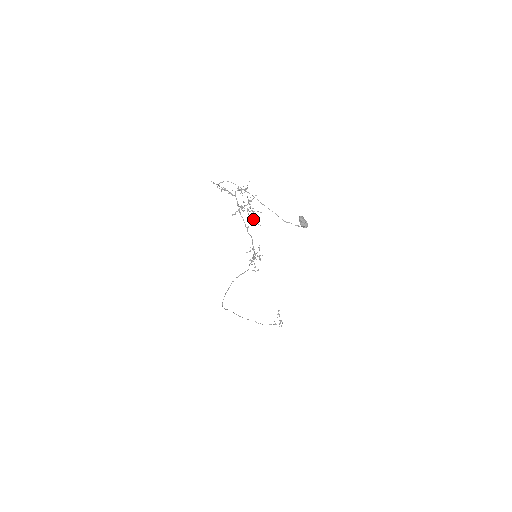
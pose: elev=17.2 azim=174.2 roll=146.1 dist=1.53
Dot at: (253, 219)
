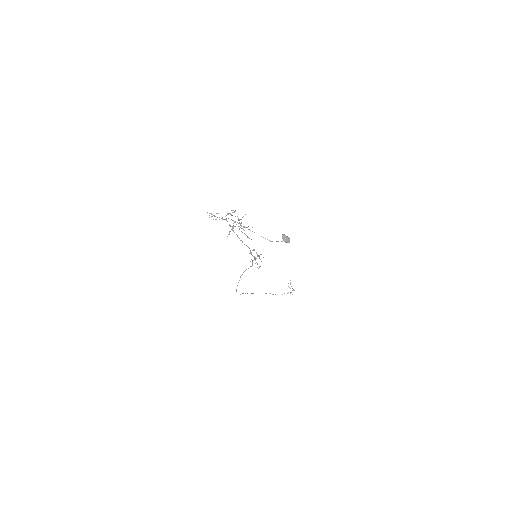
Dot at: occluded
